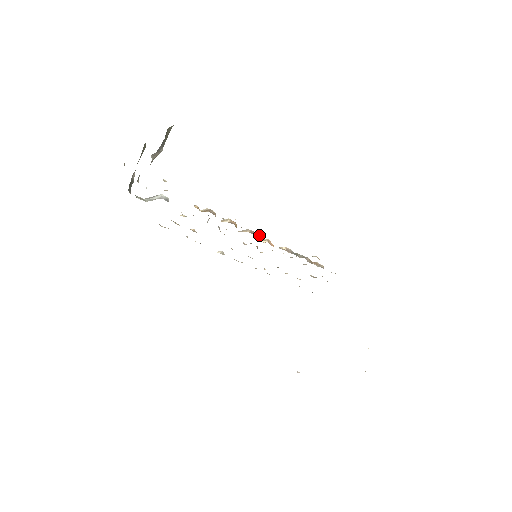
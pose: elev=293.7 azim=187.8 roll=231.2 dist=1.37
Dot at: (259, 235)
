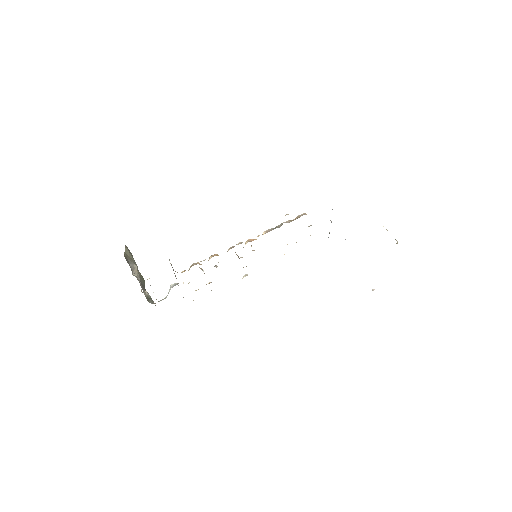
Dot at: occluded
